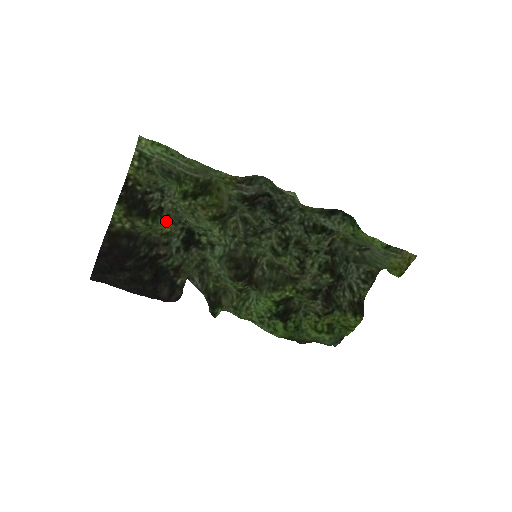
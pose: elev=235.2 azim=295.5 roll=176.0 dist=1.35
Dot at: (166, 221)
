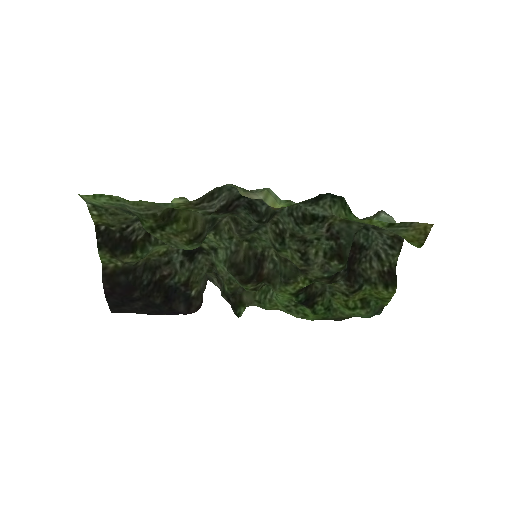
Dot at: (156, 245)
